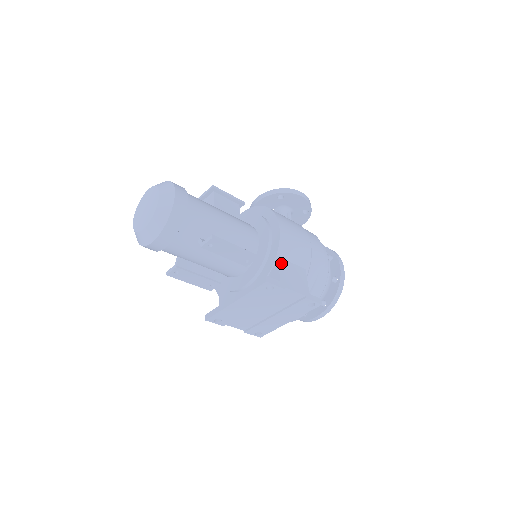
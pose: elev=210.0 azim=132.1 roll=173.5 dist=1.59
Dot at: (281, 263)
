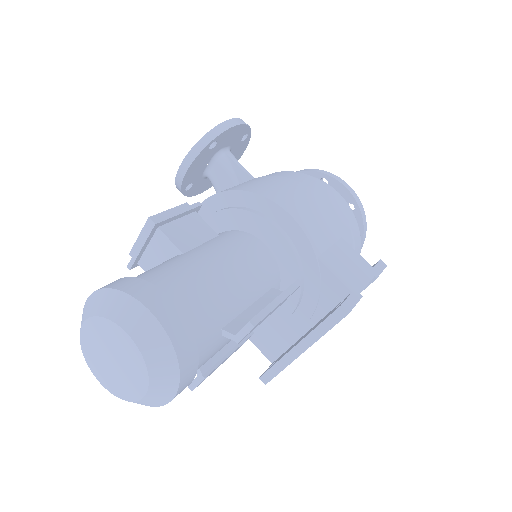
Dot at: (328, 263)
